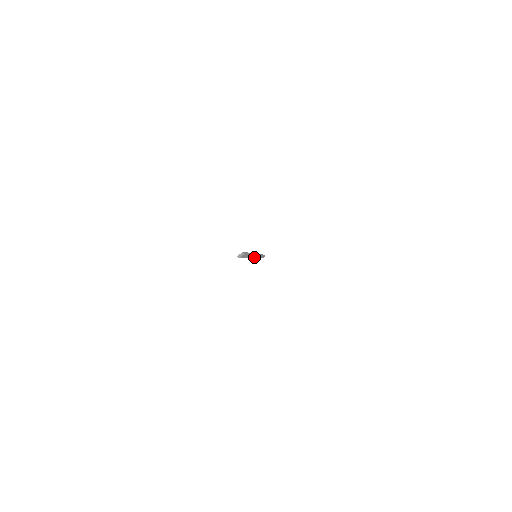
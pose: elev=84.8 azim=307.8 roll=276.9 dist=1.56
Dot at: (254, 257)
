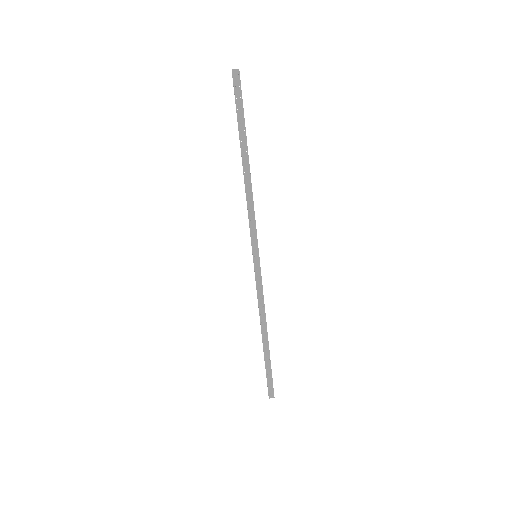
Dot at: (253, 240)
